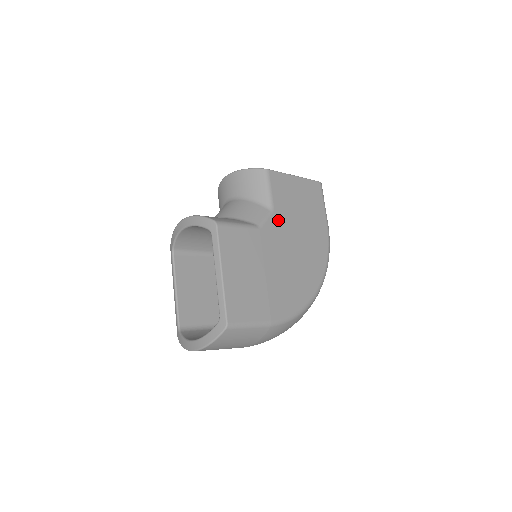
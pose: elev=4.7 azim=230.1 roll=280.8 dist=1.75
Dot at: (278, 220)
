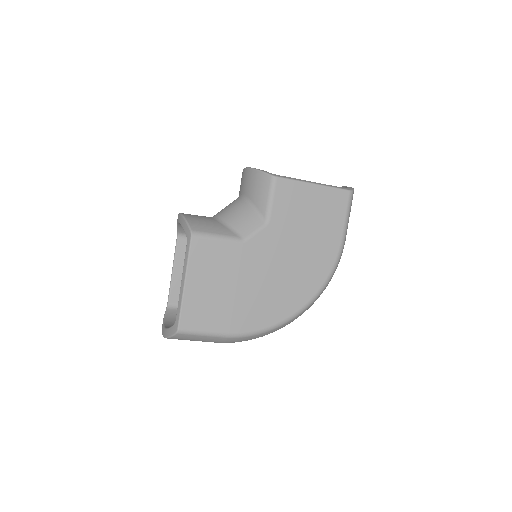
Dot at: (271, 234)
